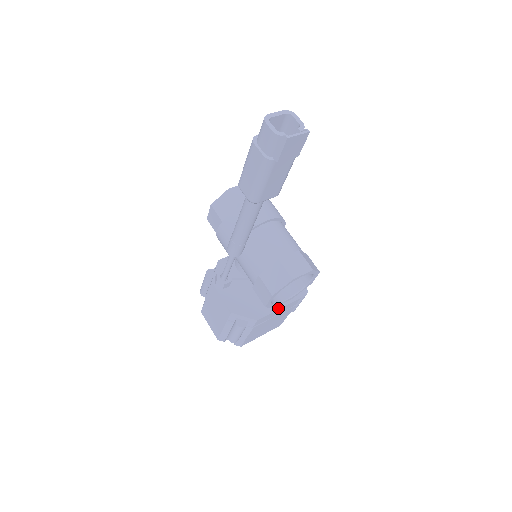
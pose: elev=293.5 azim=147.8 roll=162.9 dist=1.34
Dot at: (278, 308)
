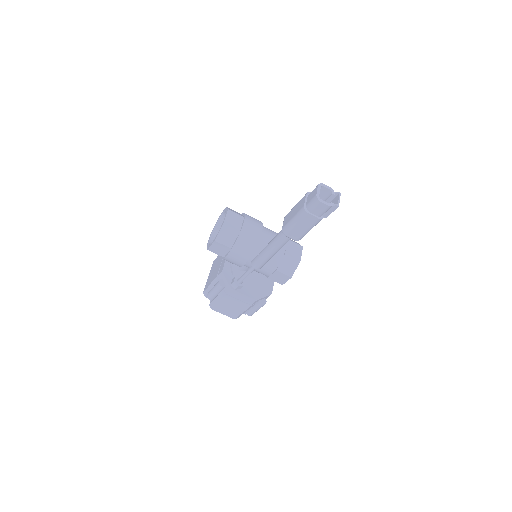
Dot at: occluded
